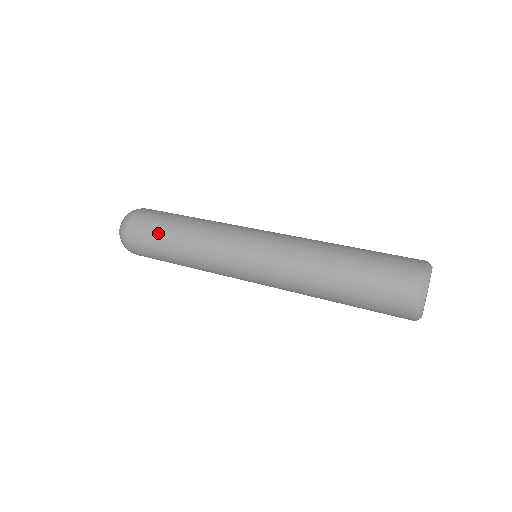
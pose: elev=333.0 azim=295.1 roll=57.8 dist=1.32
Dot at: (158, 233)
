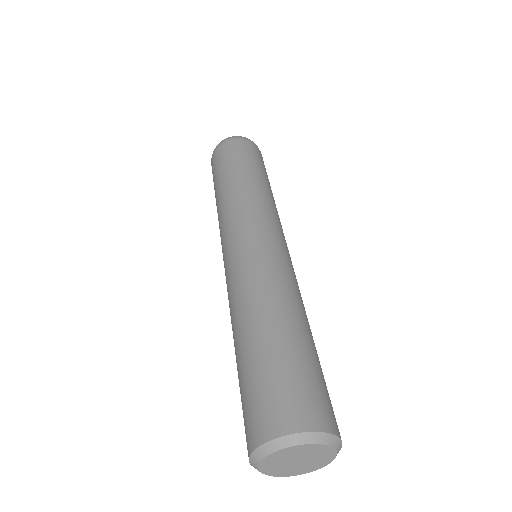
Dot at: (217, 173)
